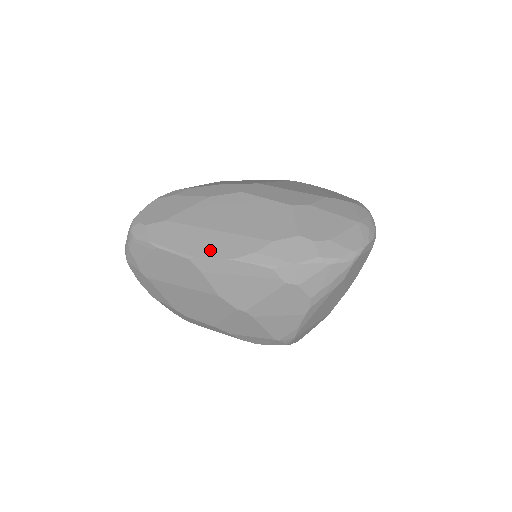
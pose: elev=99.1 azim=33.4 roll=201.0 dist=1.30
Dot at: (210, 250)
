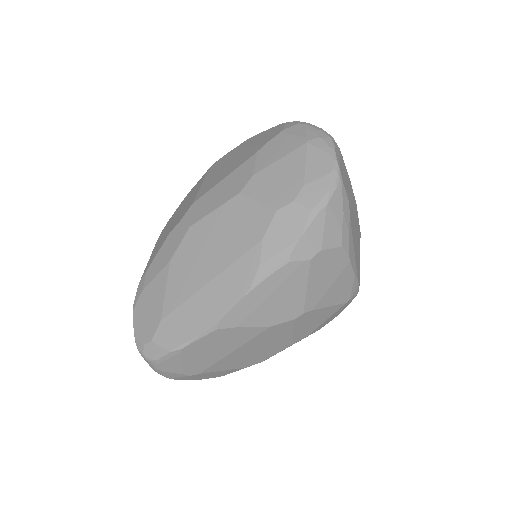
Dot at: (223, 304)
